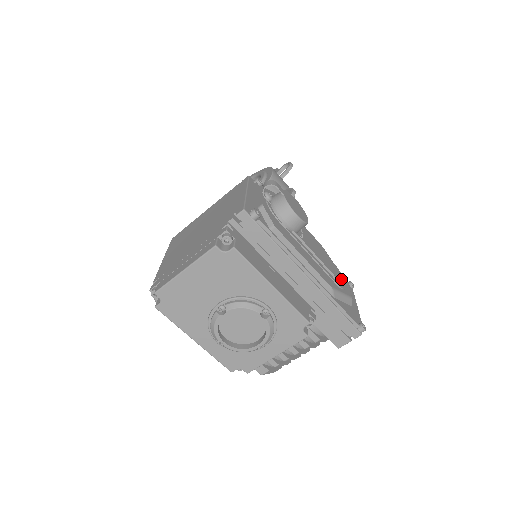
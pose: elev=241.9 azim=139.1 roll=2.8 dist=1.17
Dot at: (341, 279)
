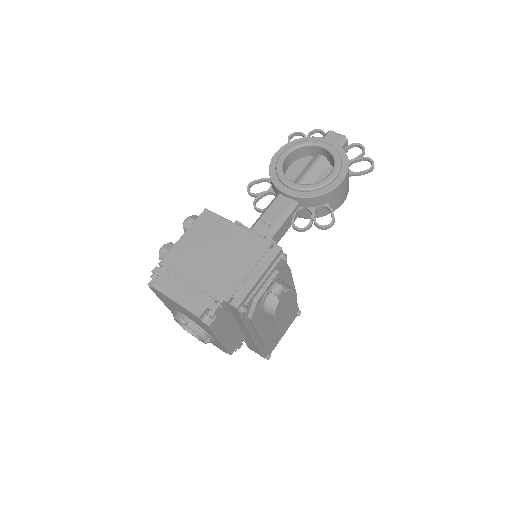
Dot at: (283, 330)
